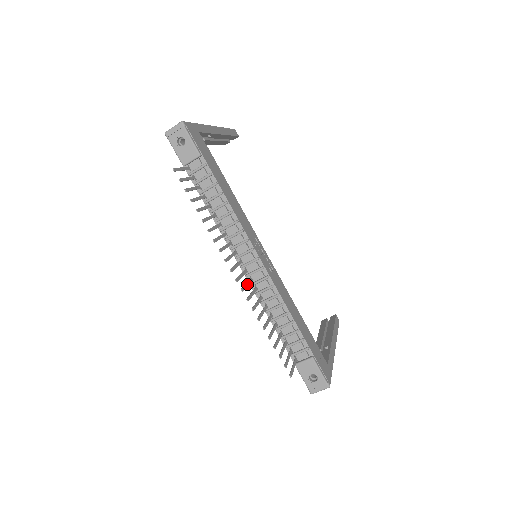
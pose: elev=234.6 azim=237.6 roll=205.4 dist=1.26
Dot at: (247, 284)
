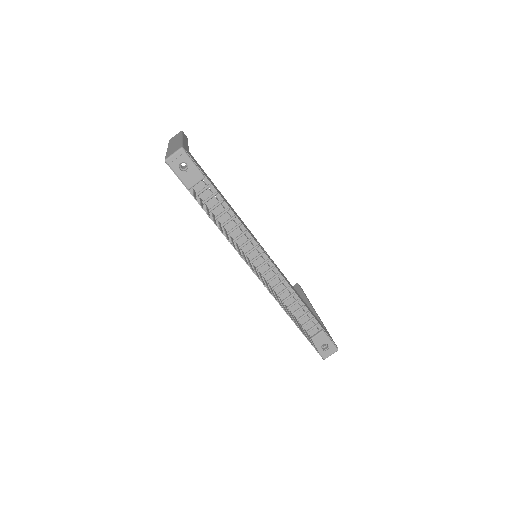
Dot at: (267, 285)
